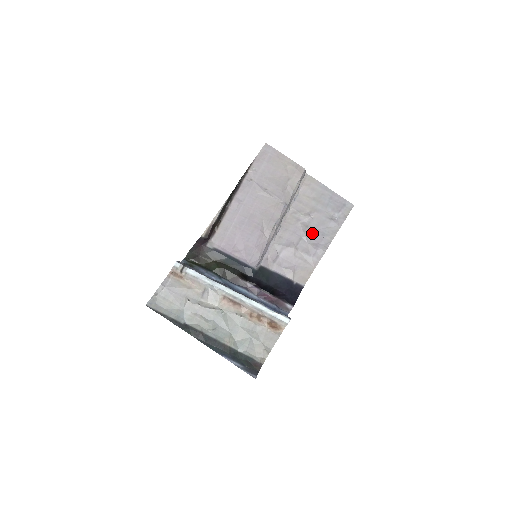
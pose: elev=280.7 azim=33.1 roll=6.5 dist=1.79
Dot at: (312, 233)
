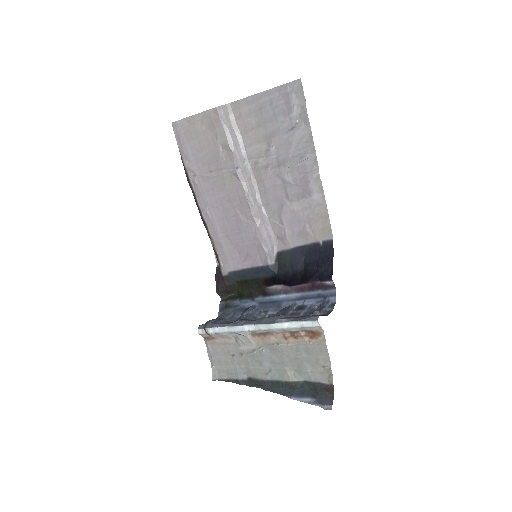
Dot at: (289, 168)
